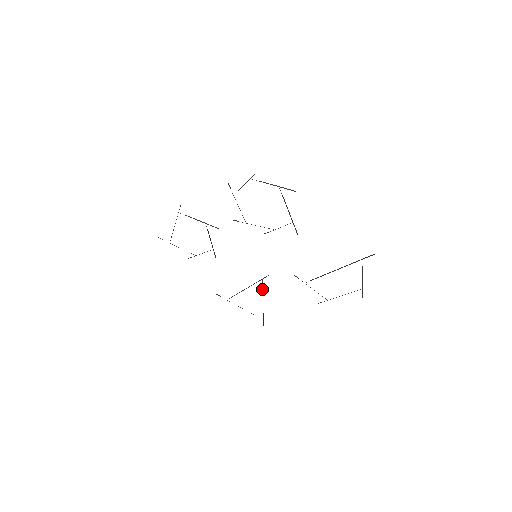
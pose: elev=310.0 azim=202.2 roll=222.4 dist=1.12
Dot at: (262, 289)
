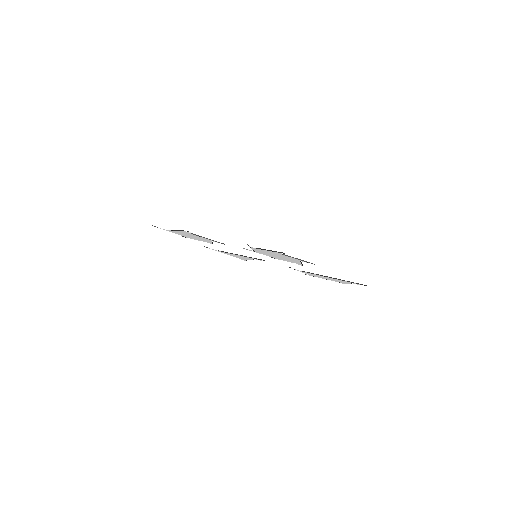
Dot at: (253, 259)
